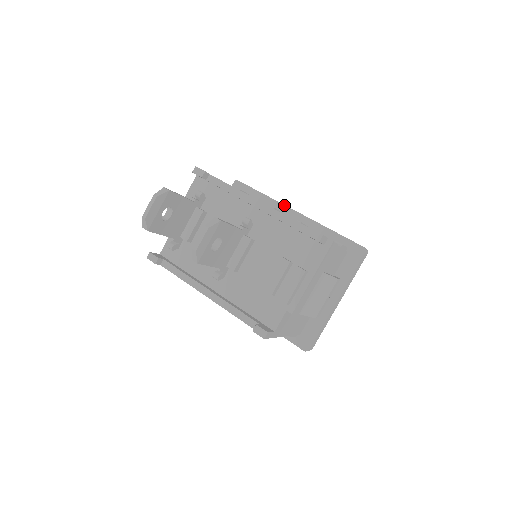
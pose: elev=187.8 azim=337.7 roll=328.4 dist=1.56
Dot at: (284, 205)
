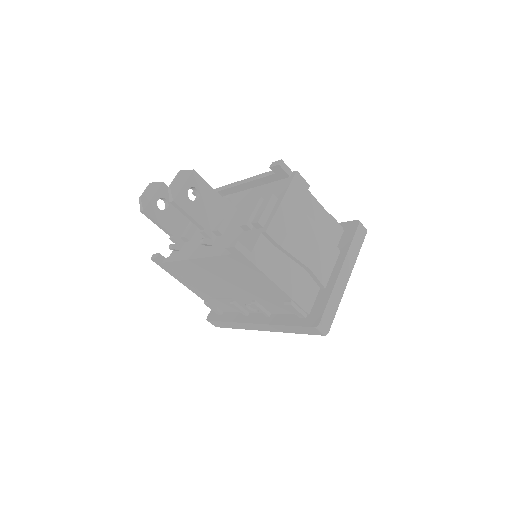
Dot at: occluded
